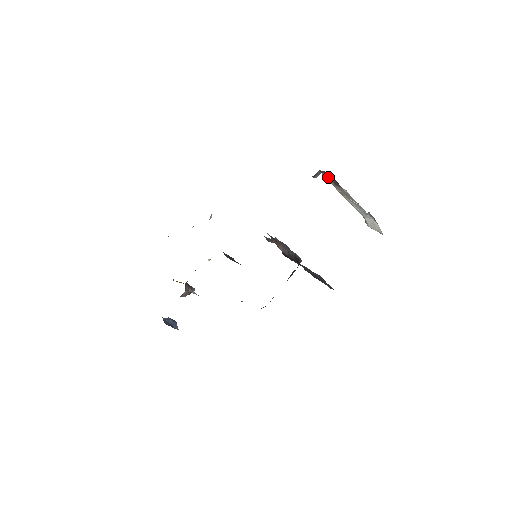
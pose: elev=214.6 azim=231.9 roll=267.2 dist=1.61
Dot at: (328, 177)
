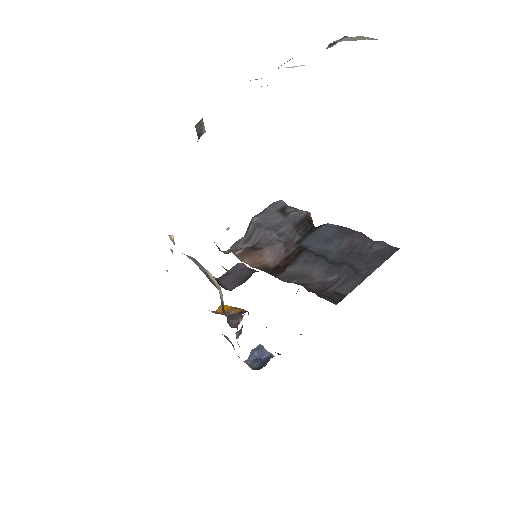
Dot at: occluded
